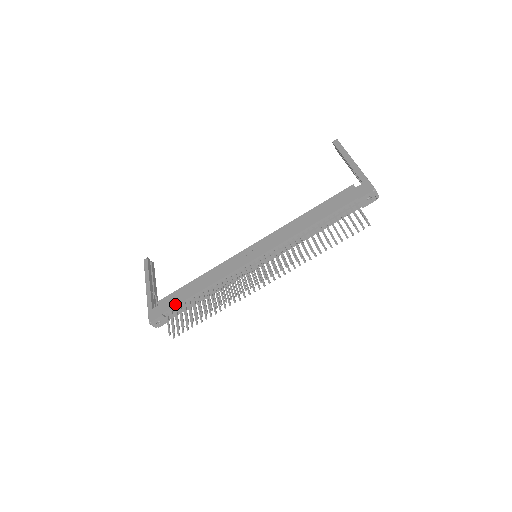
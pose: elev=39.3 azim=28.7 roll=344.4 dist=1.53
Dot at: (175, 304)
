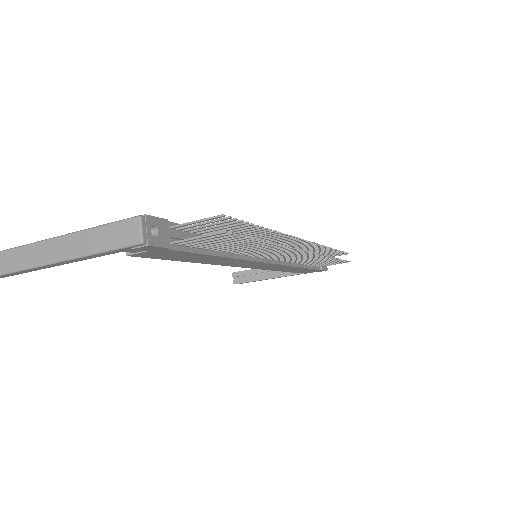
Dot at: occluded
